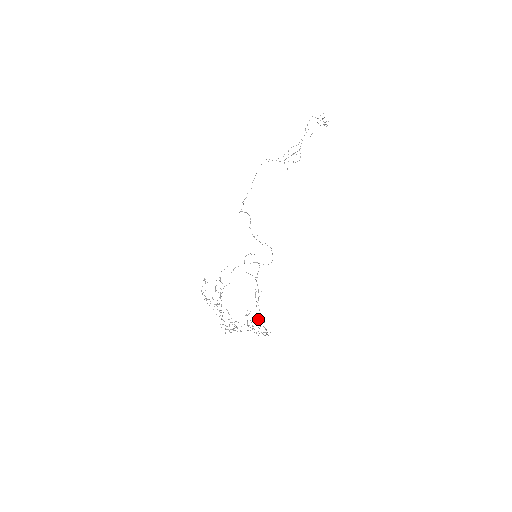
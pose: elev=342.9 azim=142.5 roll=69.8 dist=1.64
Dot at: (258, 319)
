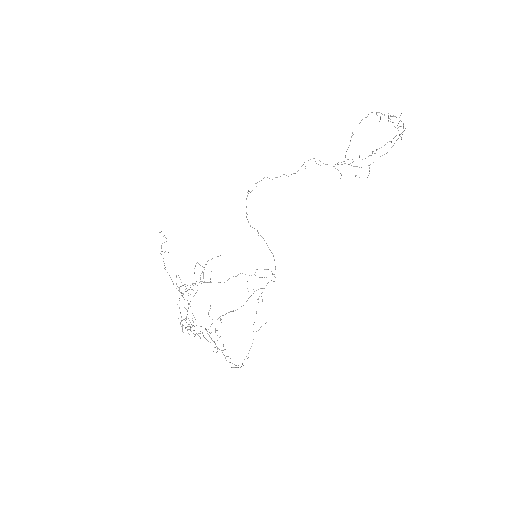
Dot at: occluded
